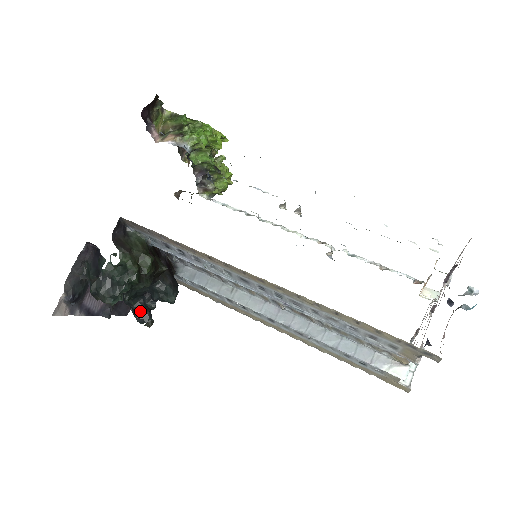
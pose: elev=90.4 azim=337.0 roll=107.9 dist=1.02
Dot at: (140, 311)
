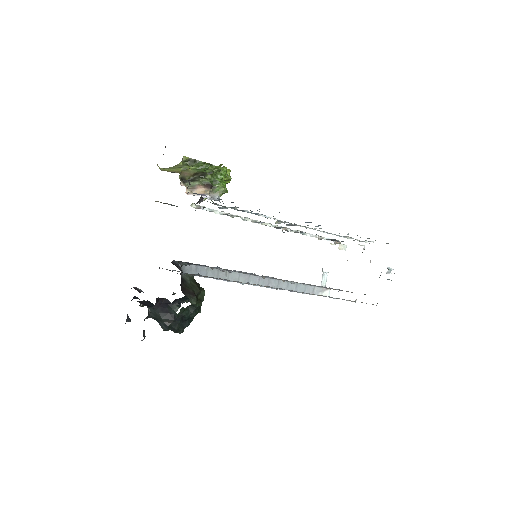
Dot at: occluded
